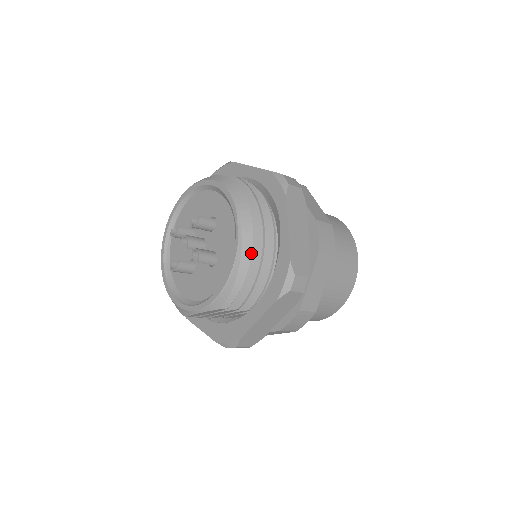
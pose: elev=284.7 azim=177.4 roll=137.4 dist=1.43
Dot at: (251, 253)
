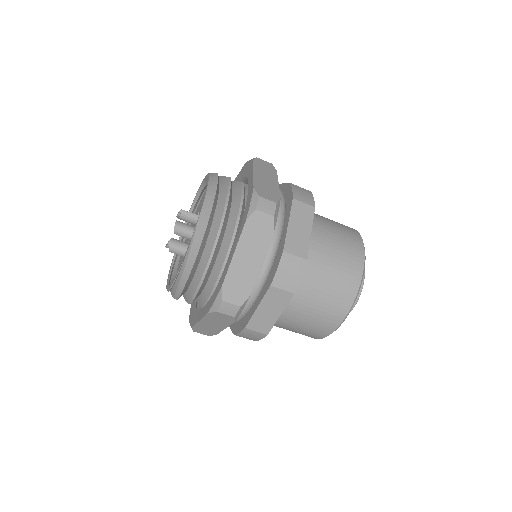
Dot at: (193, 265)
